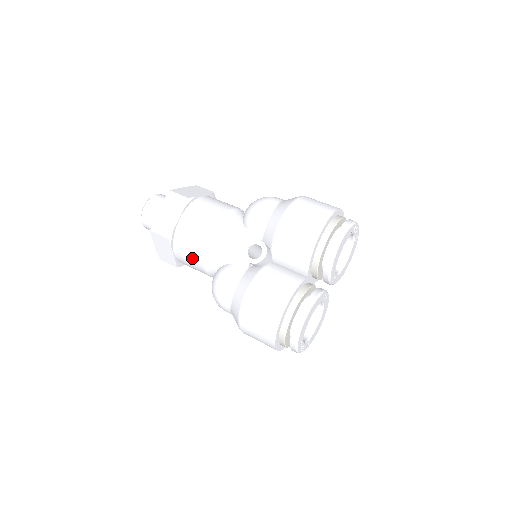
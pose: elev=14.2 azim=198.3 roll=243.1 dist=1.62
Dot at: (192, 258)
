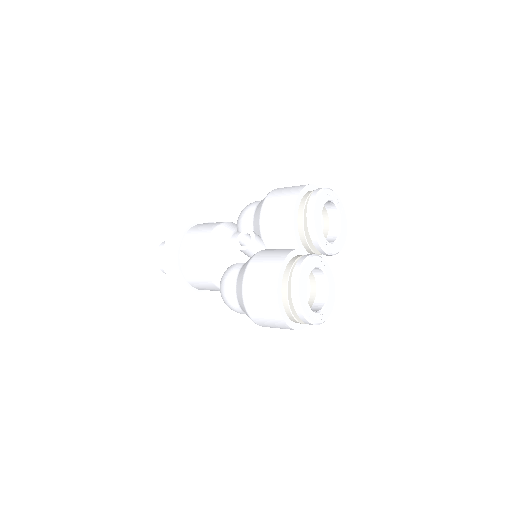
Dot at: (198, 273)
